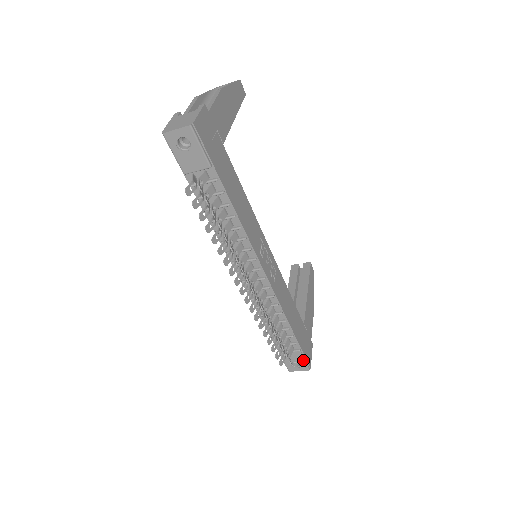
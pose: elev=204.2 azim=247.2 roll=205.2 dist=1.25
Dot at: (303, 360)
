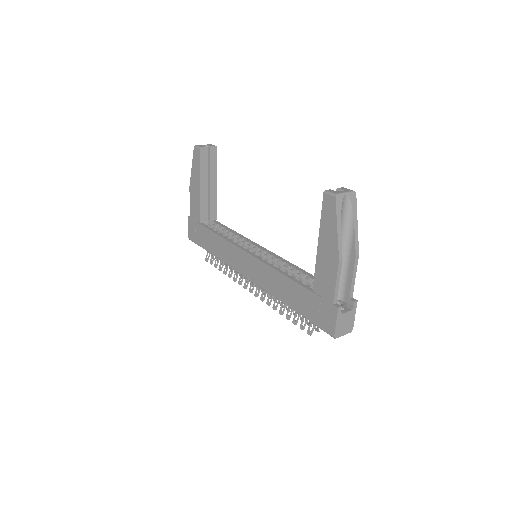
Dot at: occluded
